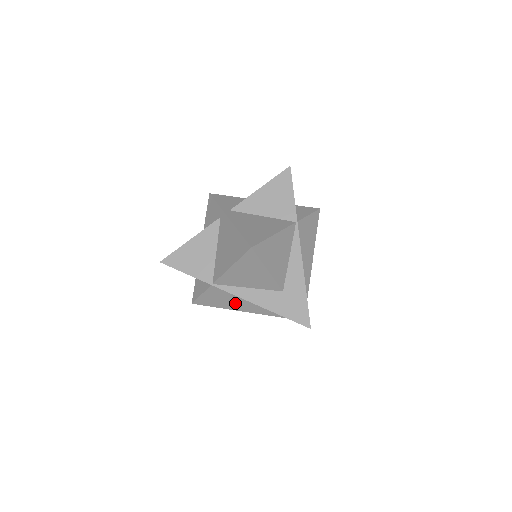
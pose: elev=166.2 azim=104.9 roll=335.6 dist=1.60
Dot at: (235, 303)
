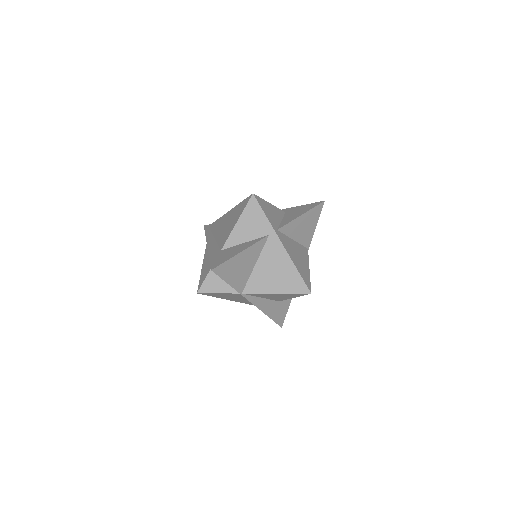
Dot at: (233, 298)
